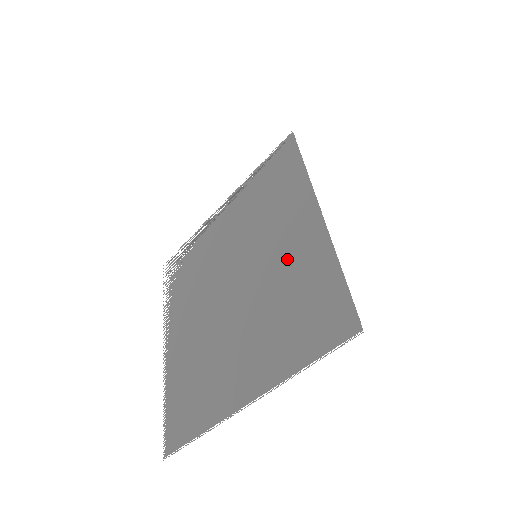
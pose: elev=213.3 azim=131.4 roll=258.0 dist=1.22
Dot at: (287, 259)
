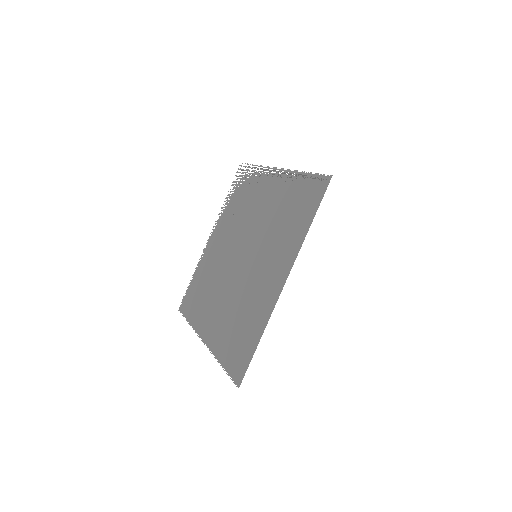
Dot at: (257, 289)
